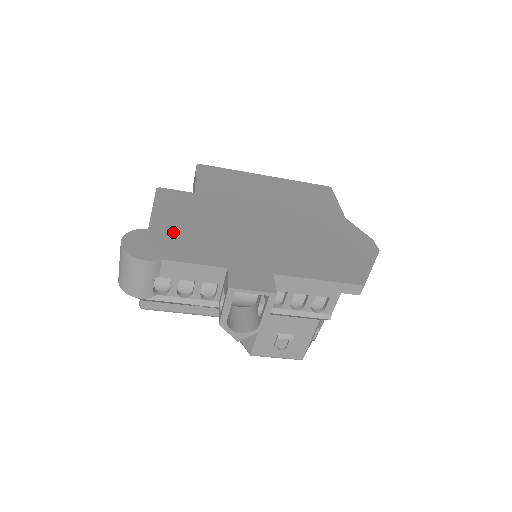
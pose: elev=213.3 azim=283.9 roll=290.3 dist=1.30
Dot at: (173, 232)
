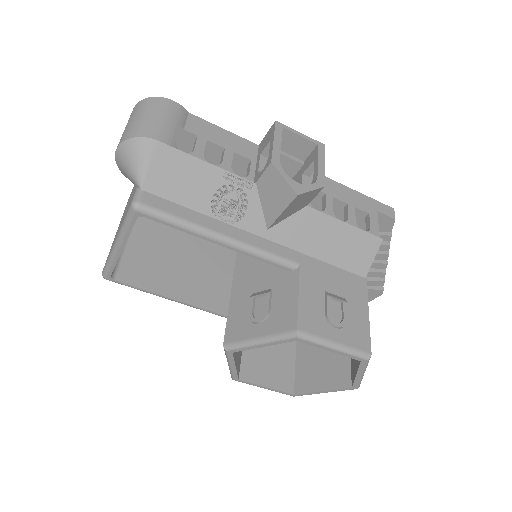
Dot at: occluded
